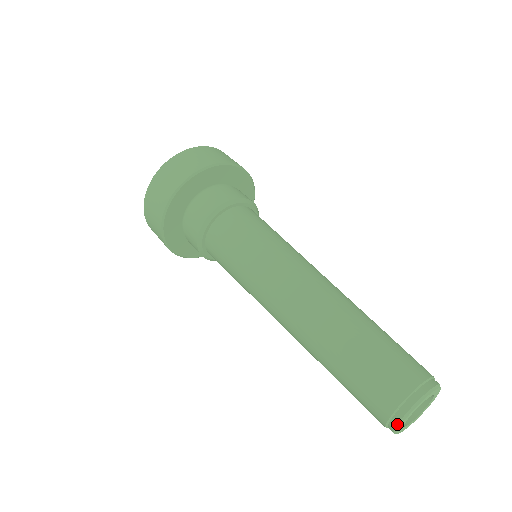
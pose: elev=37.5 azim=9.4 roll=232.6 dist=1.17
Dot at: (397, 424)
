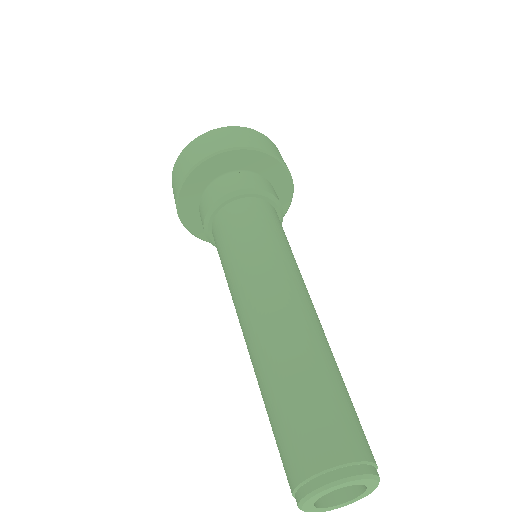
Dot at: (302, 497)
